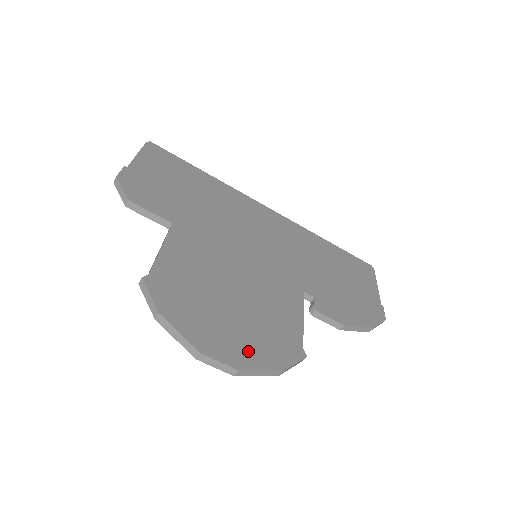
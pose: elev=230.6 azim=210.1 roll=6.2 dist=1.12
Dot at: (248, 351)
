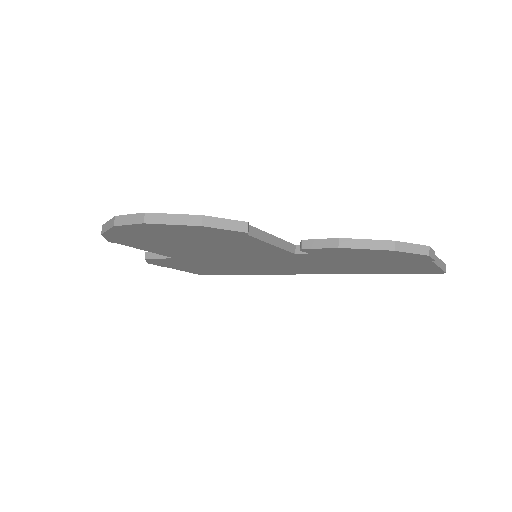
Dot at: occluded
